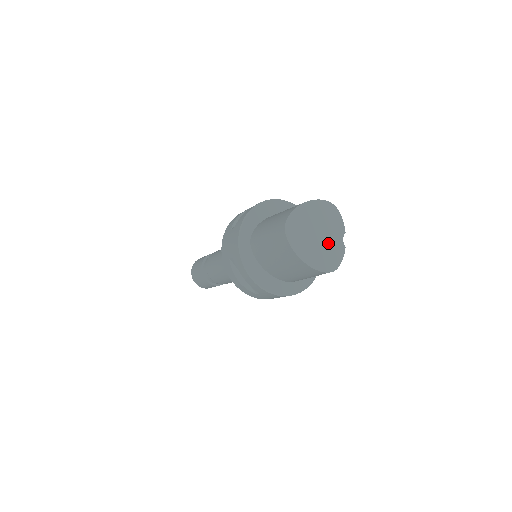
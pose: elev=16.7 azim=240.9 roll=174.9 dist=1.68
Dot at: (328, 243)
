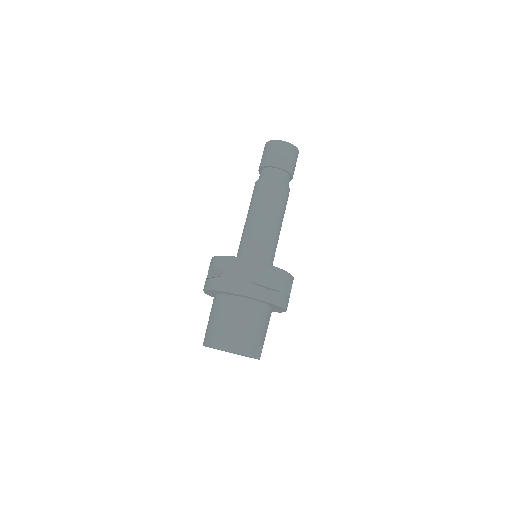
Dot at: occluded
